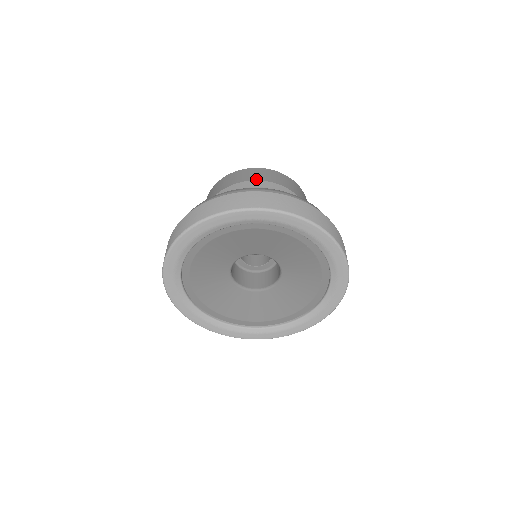
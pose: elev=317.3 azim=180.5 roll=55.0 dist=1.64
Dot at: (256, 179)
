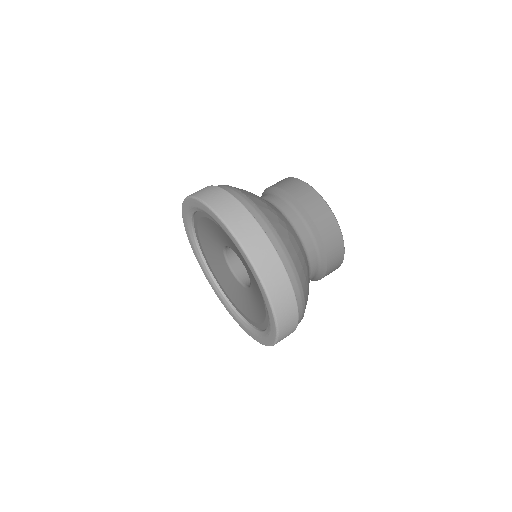
Dot at: (322, 235)
